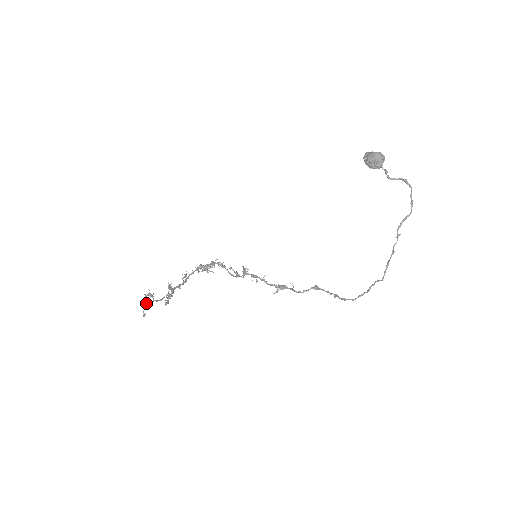
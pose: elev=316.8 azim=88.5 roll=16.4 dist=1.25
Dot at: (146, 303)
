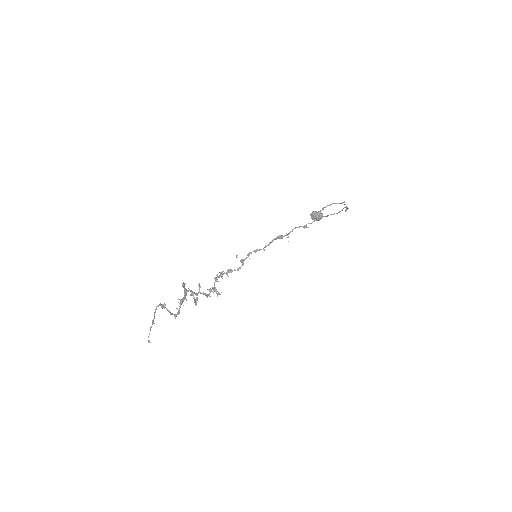
Dot at: occluded
